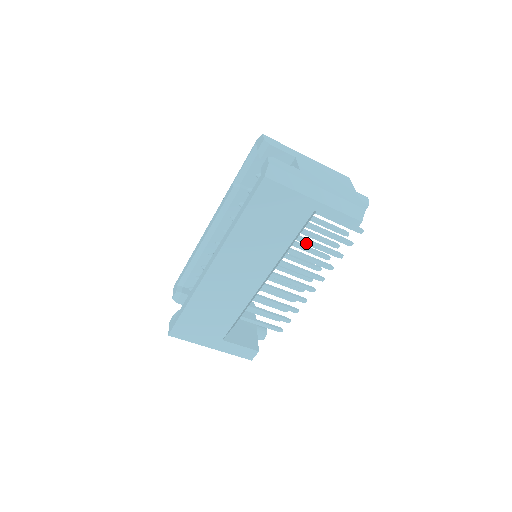
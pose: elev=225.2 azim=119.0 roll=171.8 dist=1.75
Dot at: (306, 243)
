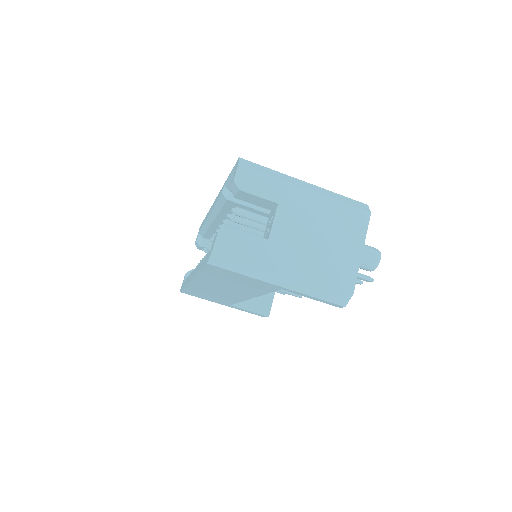
Dot at: occluded
